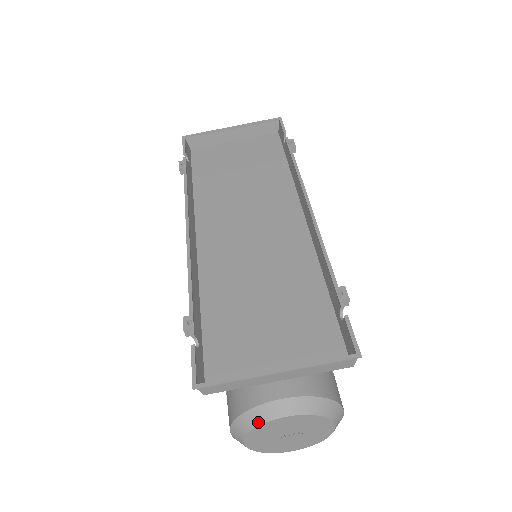
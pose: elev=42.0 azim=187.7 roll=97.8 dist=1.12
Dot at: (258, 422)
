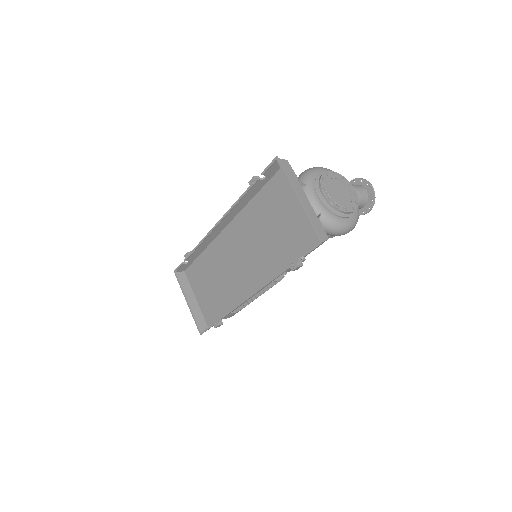
Dot at: occluded
